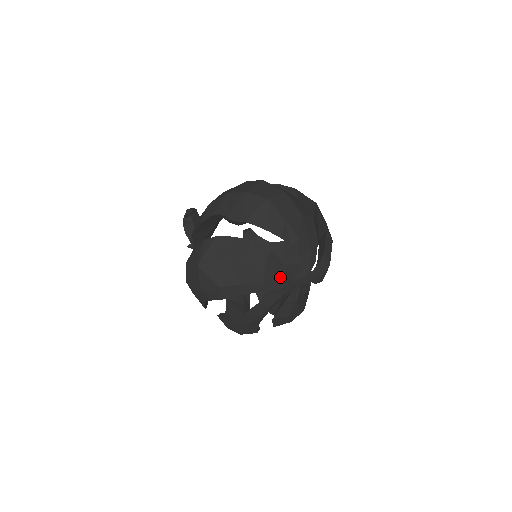
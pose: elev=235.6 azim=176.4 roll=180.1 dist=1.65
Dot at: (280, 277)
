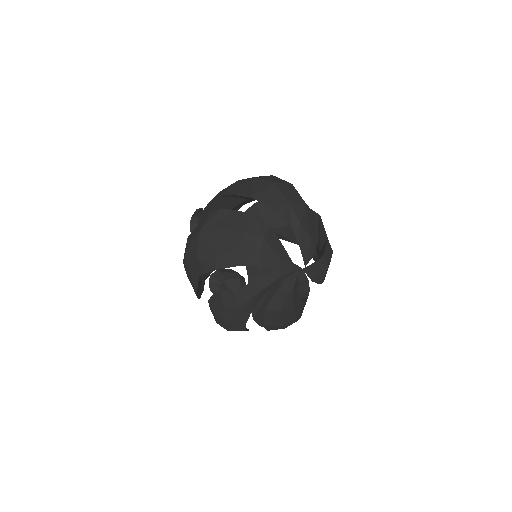
Dot at: (278, 255)
